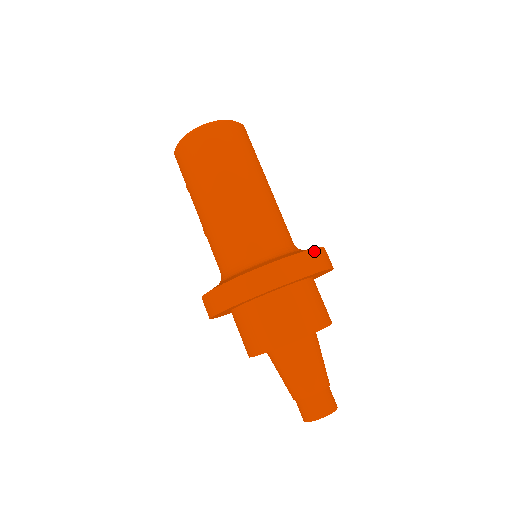
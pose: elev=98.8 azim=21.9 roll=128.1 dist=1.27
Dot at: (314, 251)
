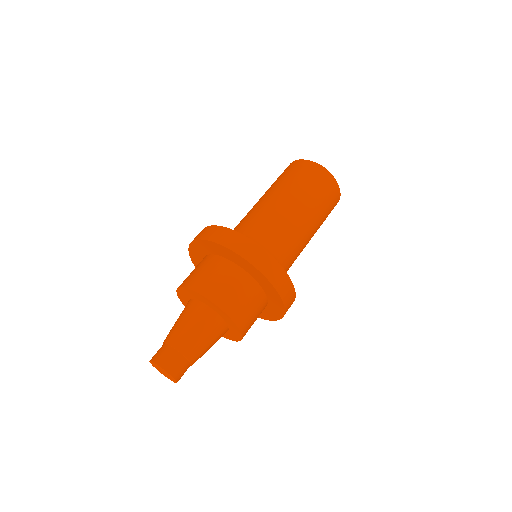
Dot at: (249, 241)
